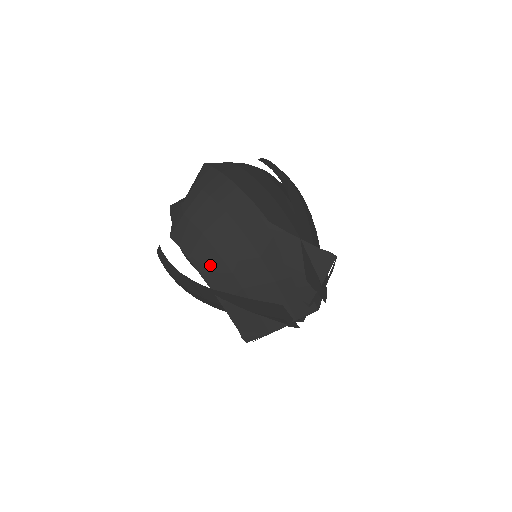
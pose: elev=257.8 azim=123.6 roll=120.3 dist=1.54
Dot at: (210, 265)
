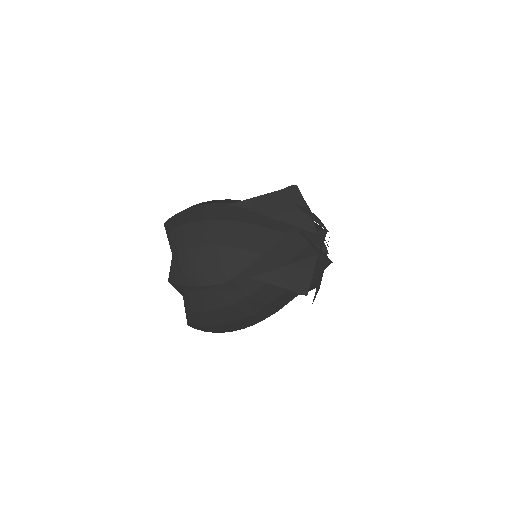
Dot at: (225, 260)
